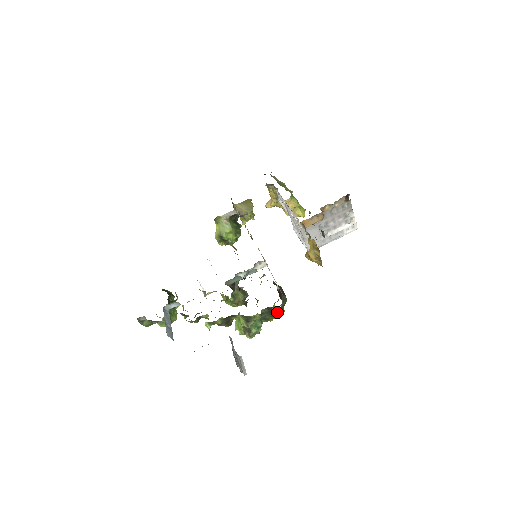
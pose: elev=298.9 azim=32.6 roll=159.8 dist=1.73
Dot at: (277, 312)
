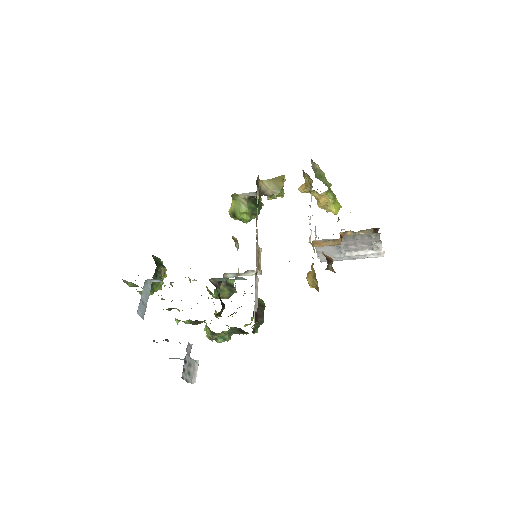
Dot at: occluded
